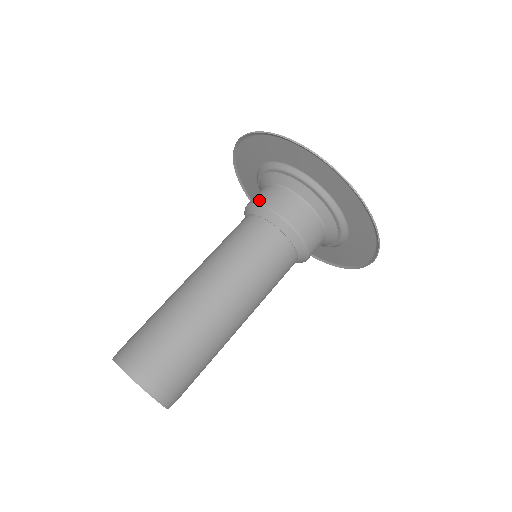
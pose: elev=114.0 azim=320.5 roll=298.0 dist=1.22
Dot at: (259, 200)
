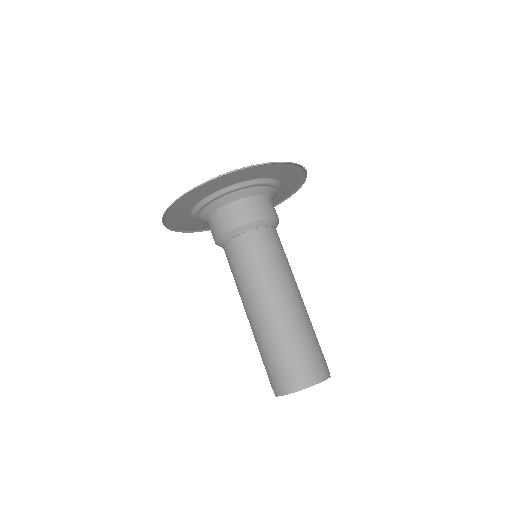
Dot at: (218, 233)
